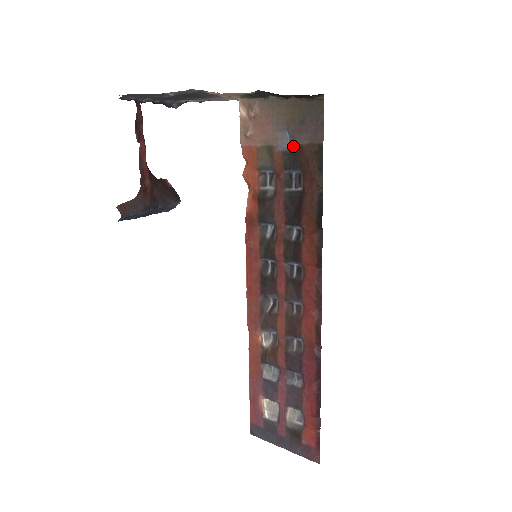
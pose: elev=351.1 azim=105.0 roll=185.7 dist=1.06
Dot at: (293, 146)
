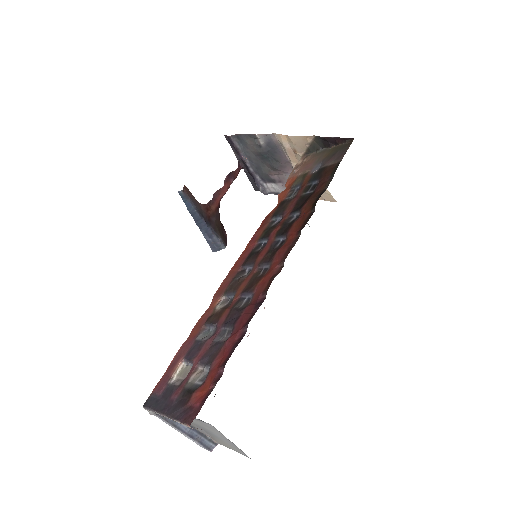
Dot at: (321, 169)
